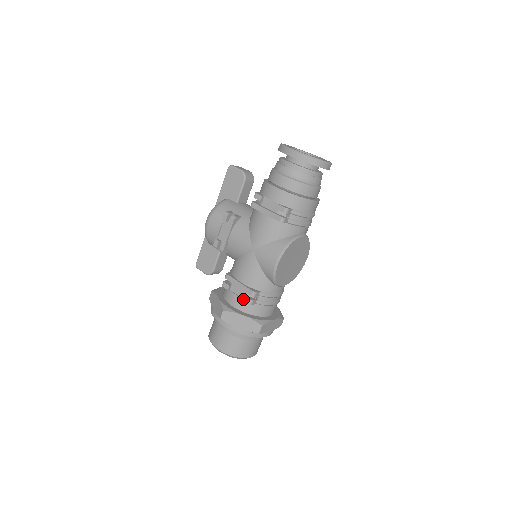
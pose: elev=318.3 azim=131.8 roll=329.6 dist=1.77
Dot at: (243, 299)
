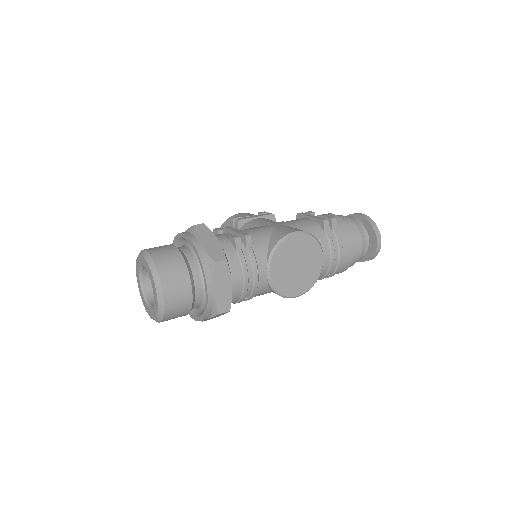
Dot at: (231, 235)
